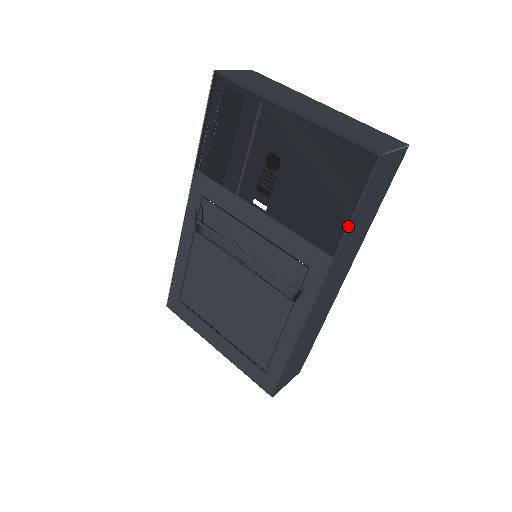
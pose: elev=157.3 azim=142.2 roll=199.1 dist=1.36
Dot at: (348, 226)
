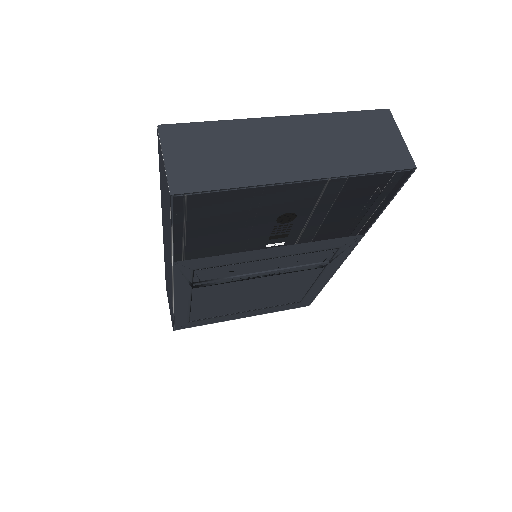
Dot at: occluded
